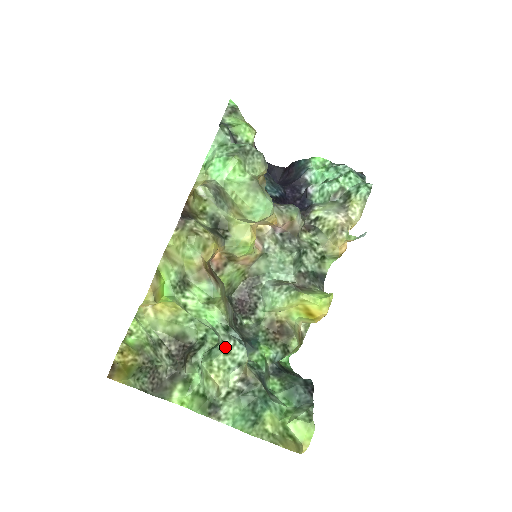
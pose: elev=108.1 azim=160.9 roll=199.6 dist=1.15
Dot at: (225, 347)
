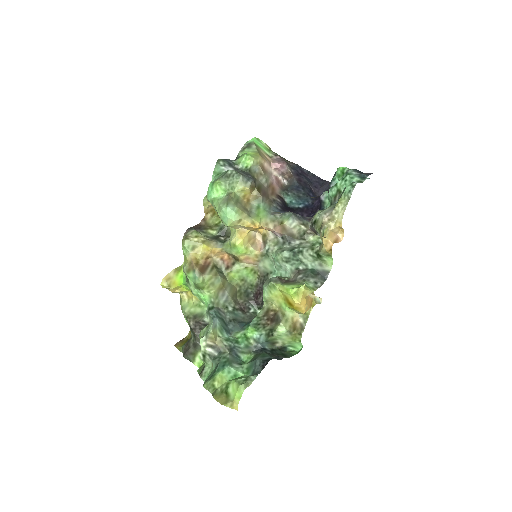
Dot at: (209, 322)
